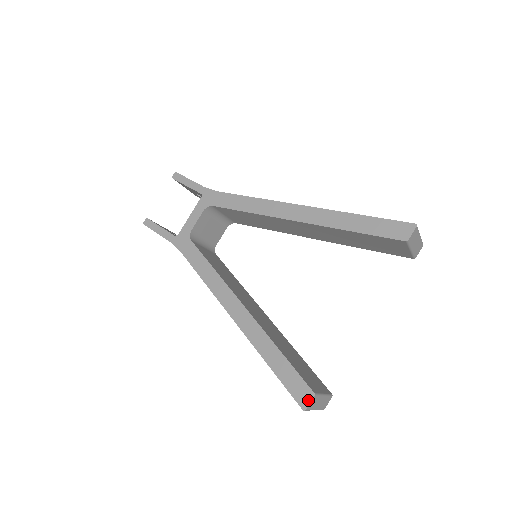
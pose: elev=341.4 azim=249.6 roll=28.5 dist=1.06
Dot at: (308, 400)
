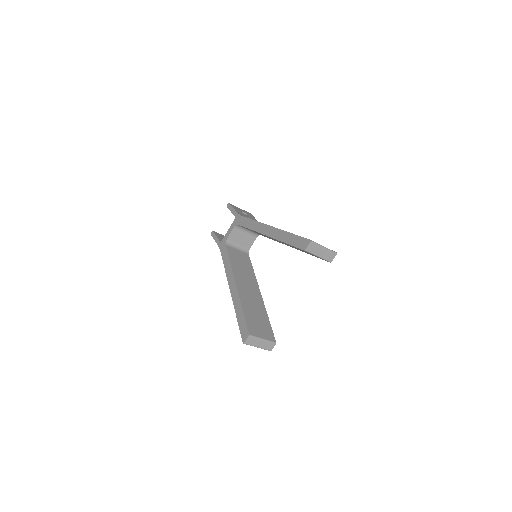
Dot at: (246, 338)
